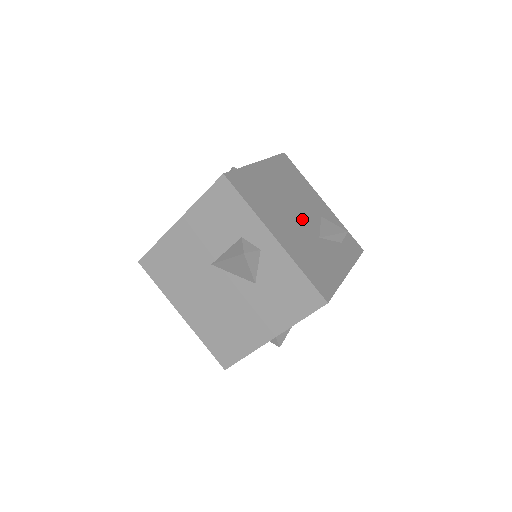
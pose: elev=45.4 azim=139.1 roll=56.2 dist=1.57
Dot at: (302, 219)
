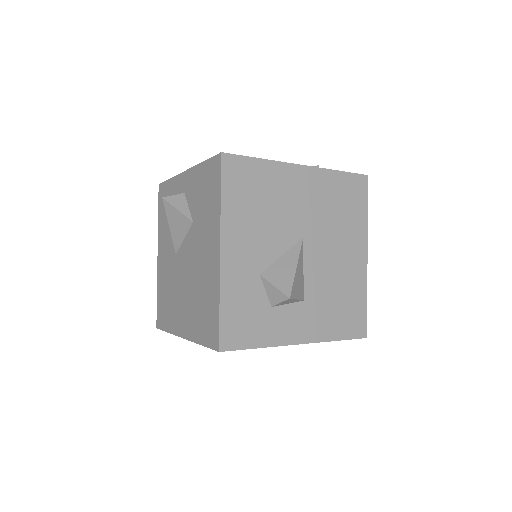
Dot at: occluded
